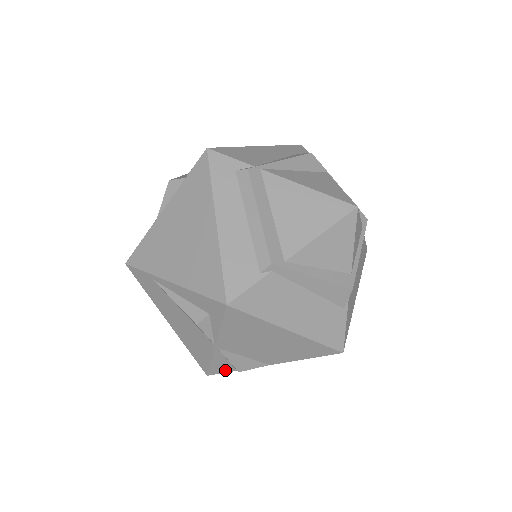
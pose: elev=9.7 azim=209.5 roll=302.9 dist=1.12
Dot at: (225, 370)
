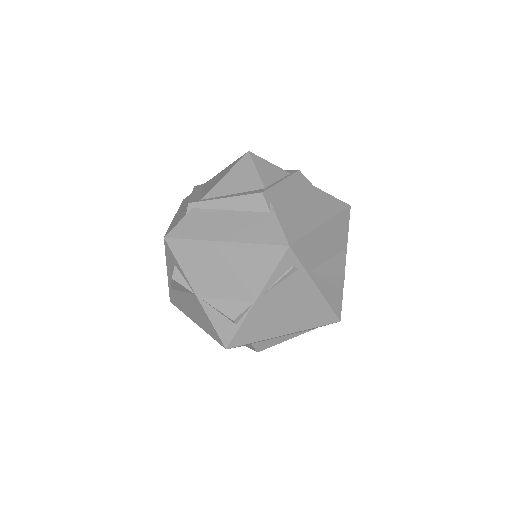
Dot at: (231, 332)
